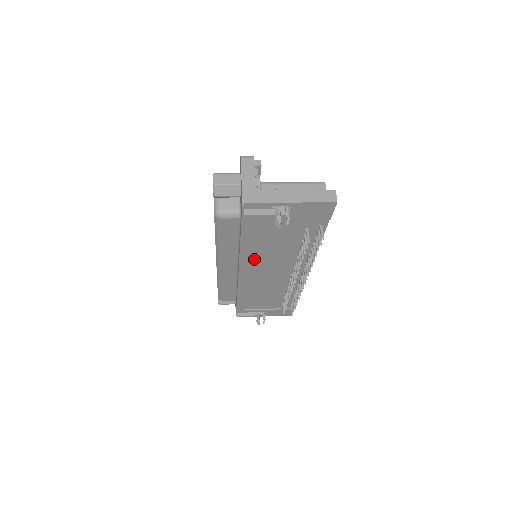
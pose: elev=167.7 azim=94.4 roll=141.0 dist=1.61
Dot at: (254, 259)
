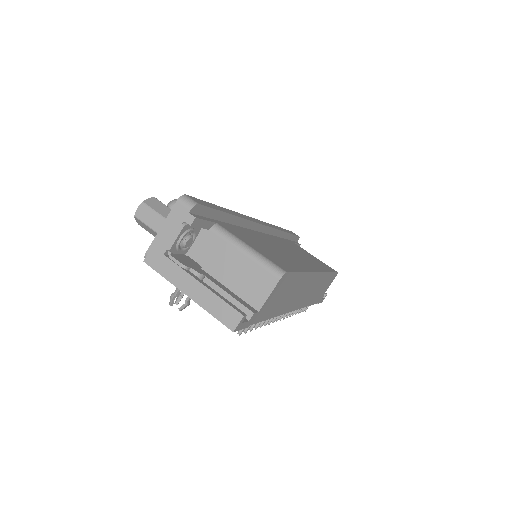
Dot at: occluded
